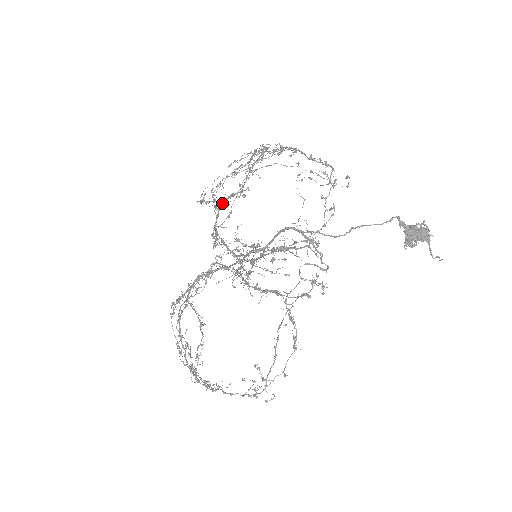
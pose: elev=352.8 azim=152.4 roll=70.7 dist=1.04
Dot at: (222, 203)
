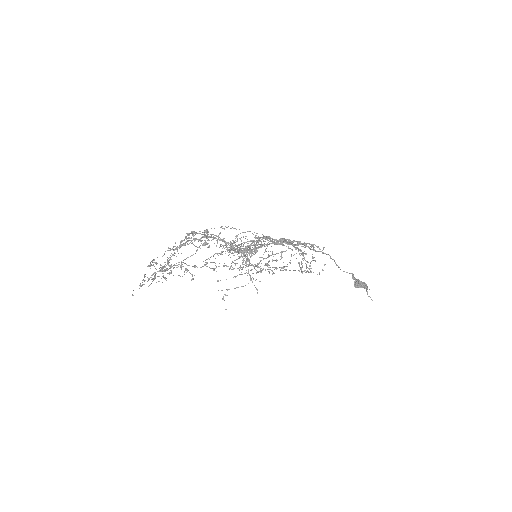
Dot at: occluded
